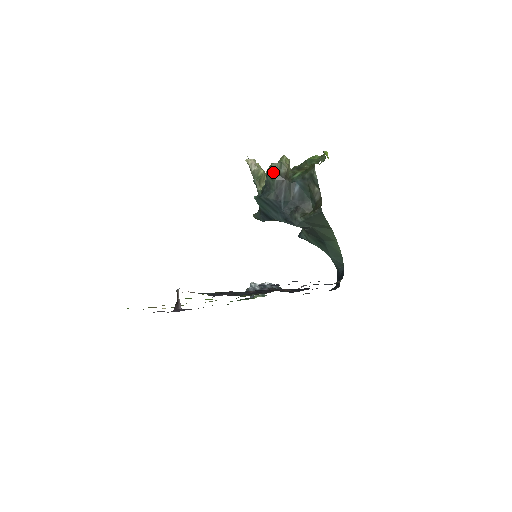
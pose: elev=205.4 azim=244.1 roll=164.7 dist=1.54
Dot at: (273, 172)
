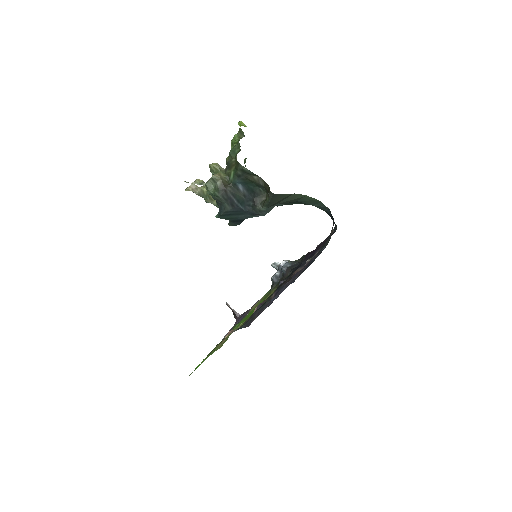
Dot at: (212, 190)
